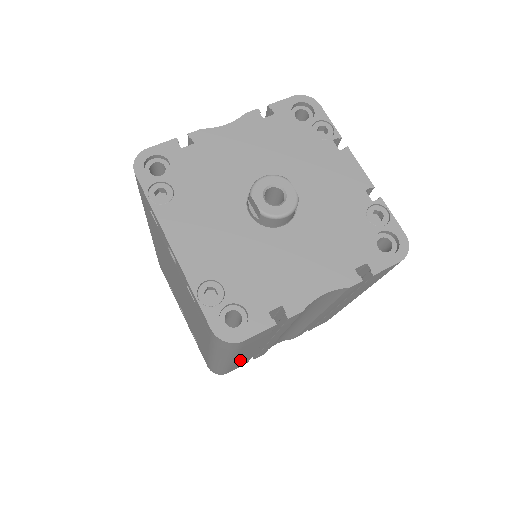
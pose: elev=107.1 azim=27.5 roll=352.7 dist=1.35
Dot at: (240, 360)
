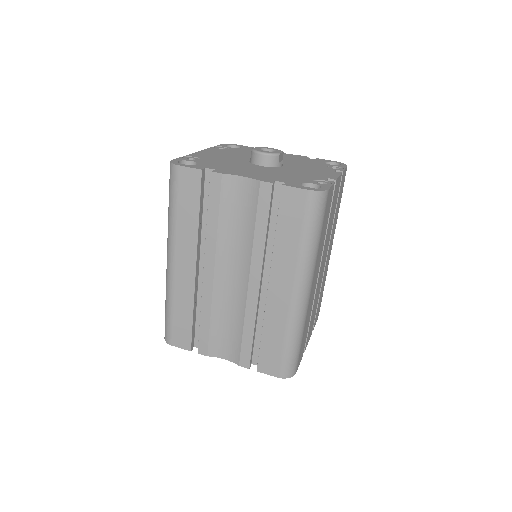
Dot at: (181, 285)
